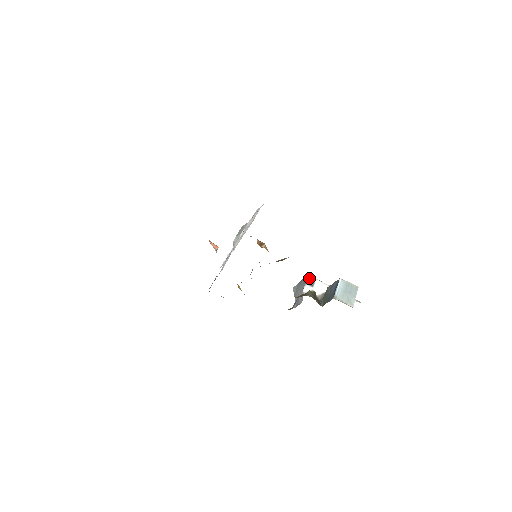
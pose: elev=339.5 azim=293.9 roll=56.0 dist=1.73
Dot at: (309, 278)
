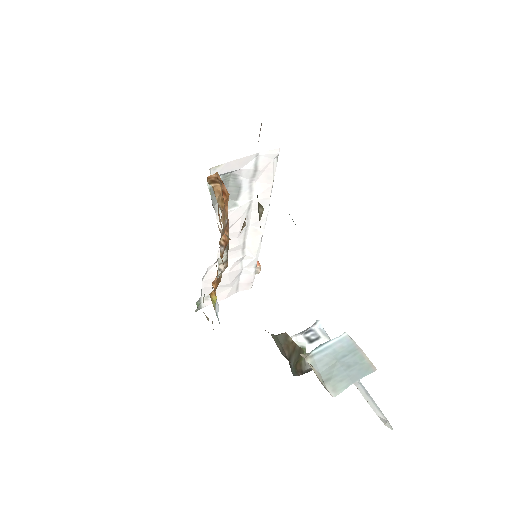
Dot at: (314, 327)
